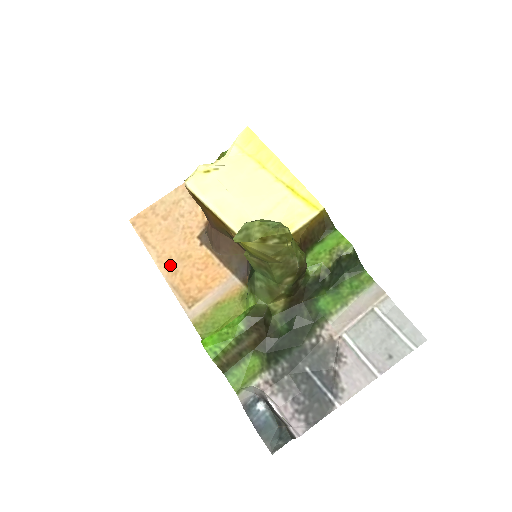
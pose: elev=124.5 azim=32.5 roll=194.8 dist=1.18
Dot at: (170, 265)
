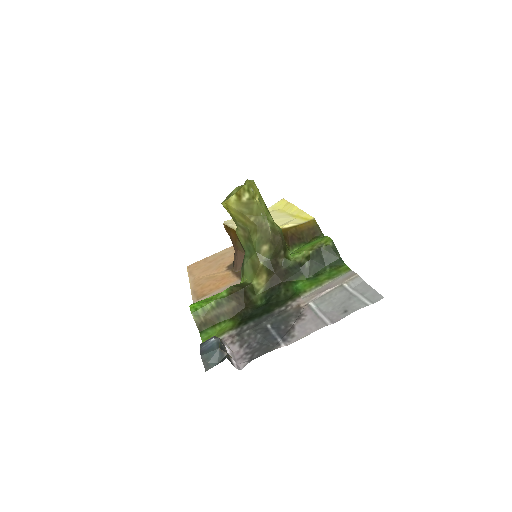
Dot at: (199, 282)
